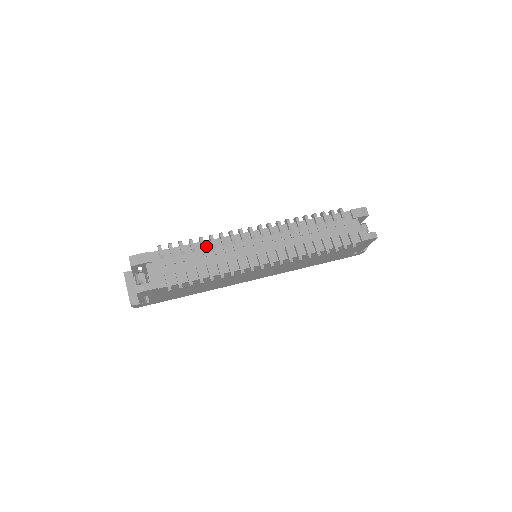
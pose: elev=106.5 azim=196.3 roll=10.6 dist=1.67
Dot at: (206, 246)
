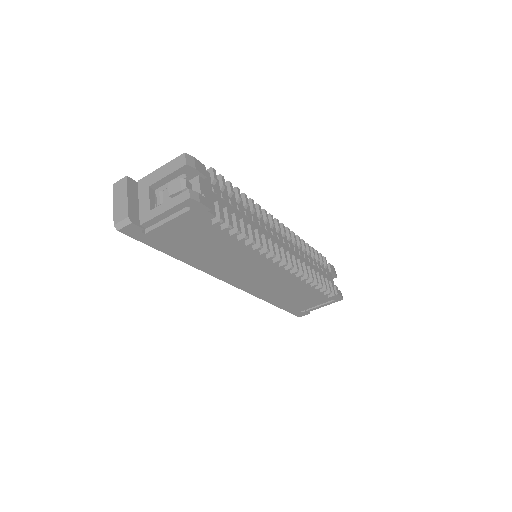
Dot at: (246, 206)
